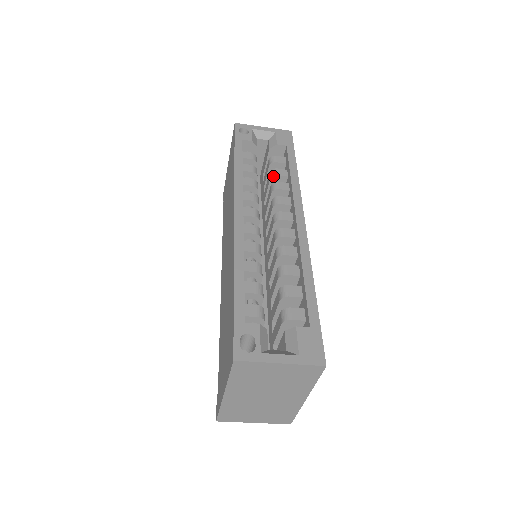
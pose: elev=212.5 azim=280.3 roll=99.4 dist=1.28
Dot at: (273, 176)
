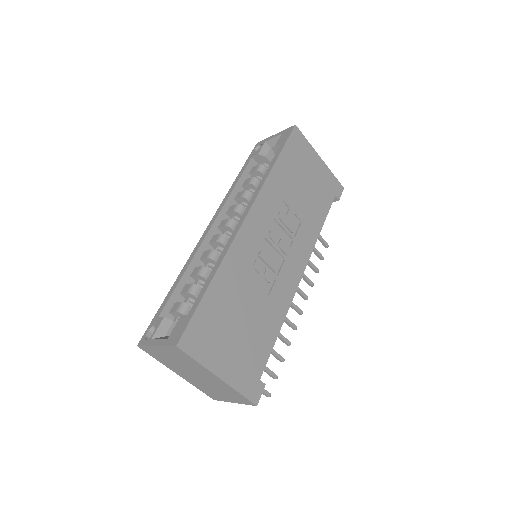
Dot at: occluded
